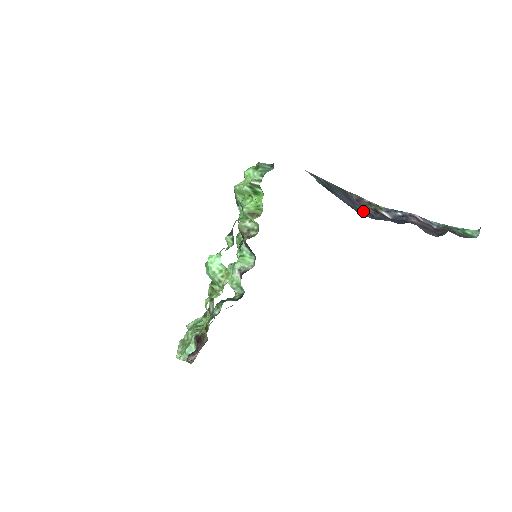
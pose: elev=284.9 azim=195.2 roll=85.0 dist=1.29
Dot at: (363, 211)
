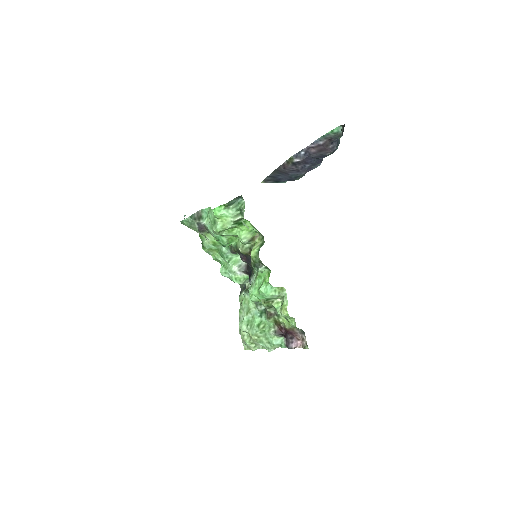
Dot at: (294, 173)
